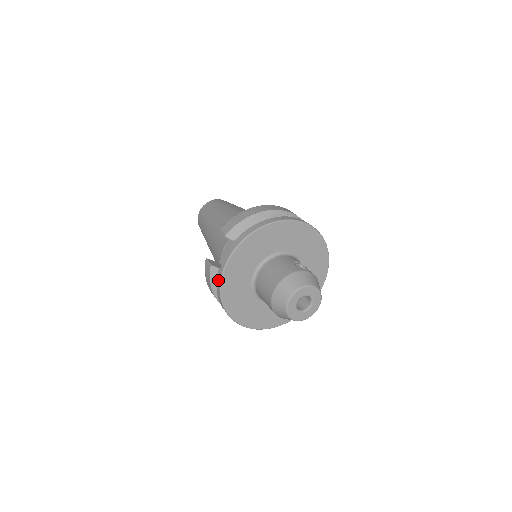
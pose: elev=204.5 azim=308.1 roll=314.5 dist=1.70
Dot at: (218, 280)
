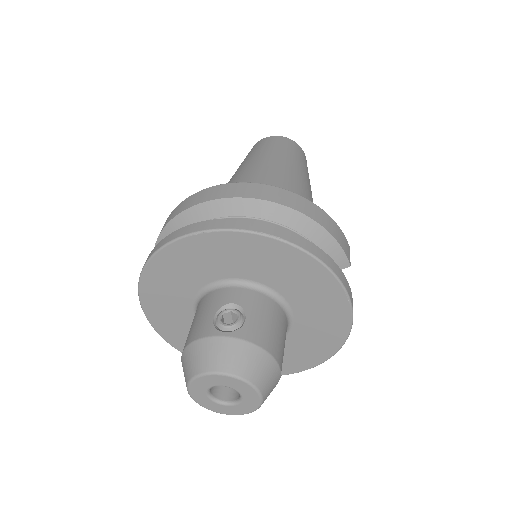
Dot at: occluded
